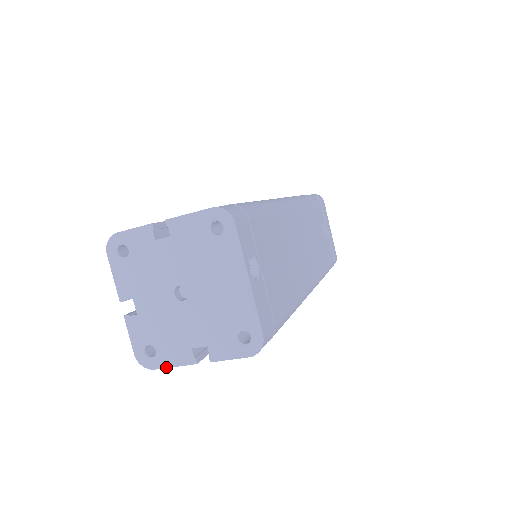
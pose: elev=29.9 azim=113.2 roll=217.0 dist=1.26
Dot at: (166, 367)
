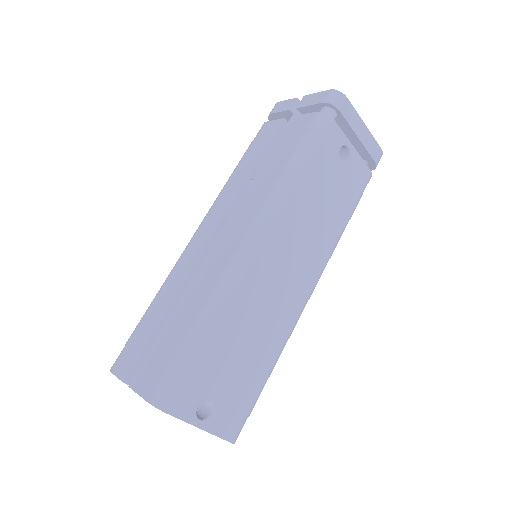
Dot at: occluded
